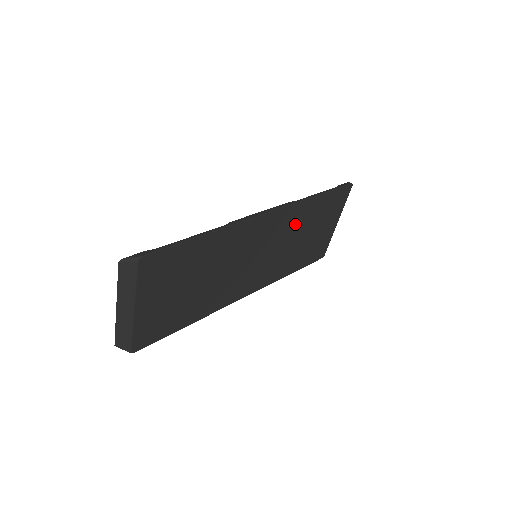
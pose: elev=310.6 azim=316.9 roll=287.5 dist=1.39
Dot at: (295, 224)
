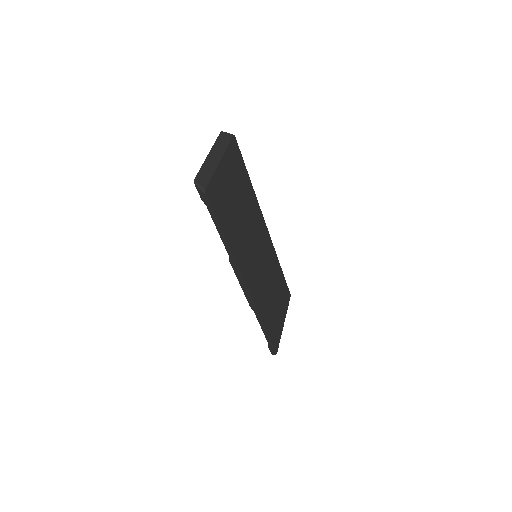
Dot at: (271, 268)
